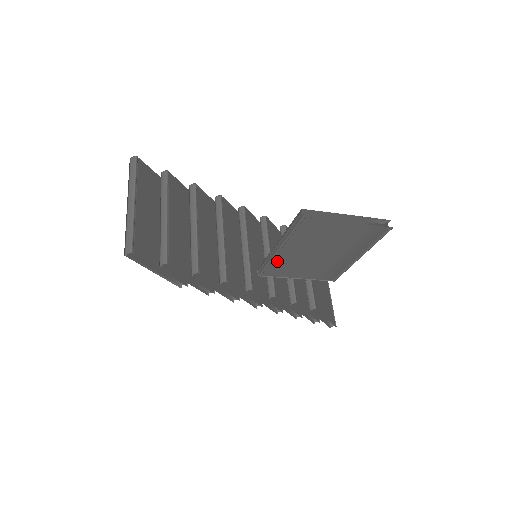
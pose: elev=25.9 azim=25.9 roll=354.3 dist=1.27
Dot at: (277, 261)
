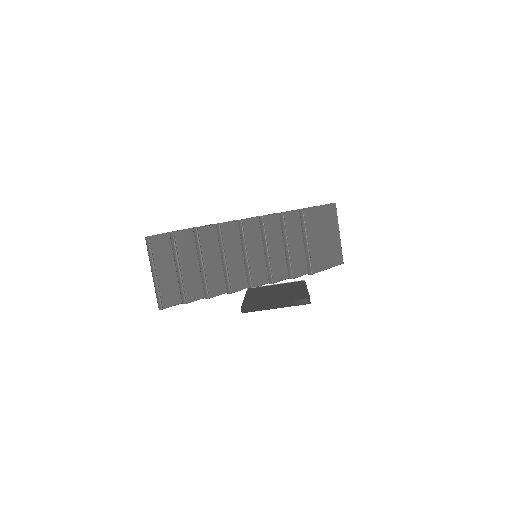
Dot at: occluded
